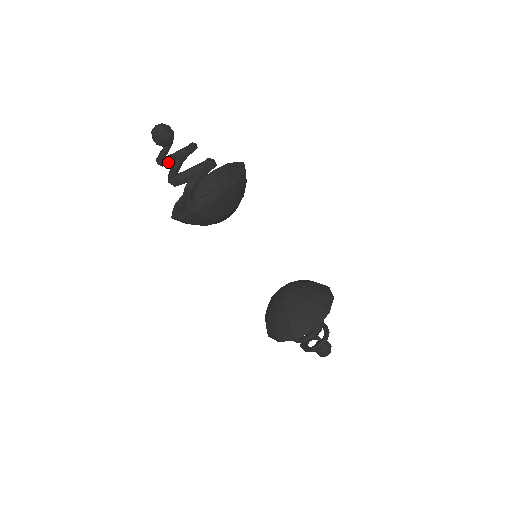
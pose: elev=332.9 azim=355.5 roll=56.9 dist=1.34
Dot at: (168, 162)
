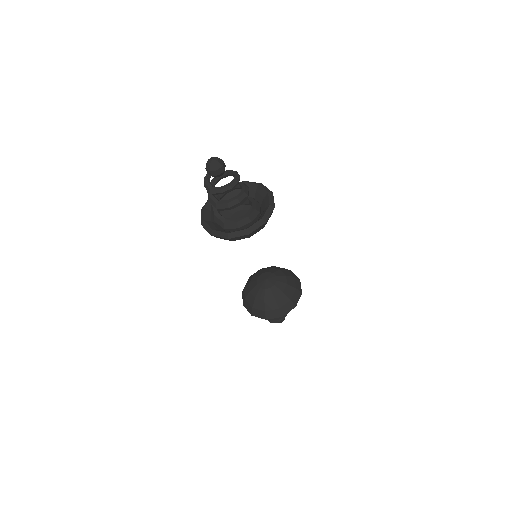
Dot at: (232, 188)
